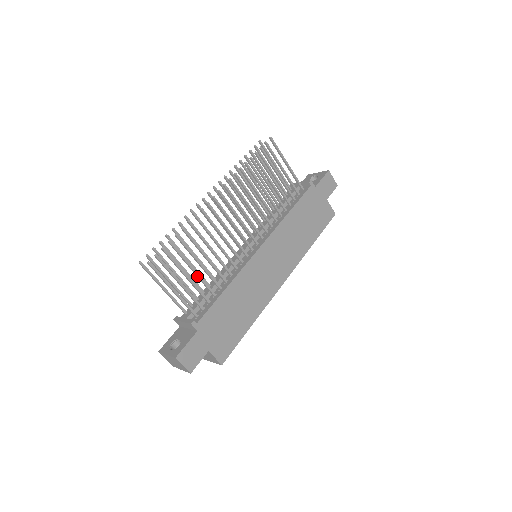
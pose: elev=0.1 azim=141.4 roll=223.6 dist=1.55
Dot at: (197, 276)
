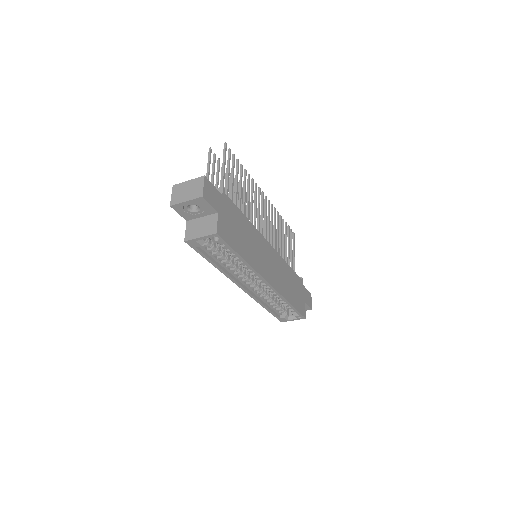
Dot at: (235, 191)
